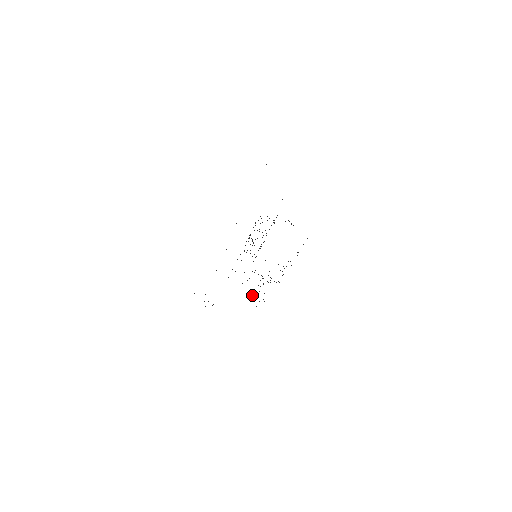
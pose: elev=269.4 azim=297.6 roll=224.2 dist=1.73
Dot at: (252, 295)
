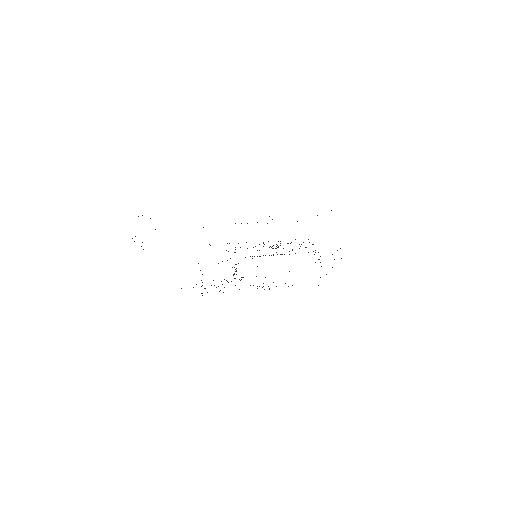
Dot at: occluded
